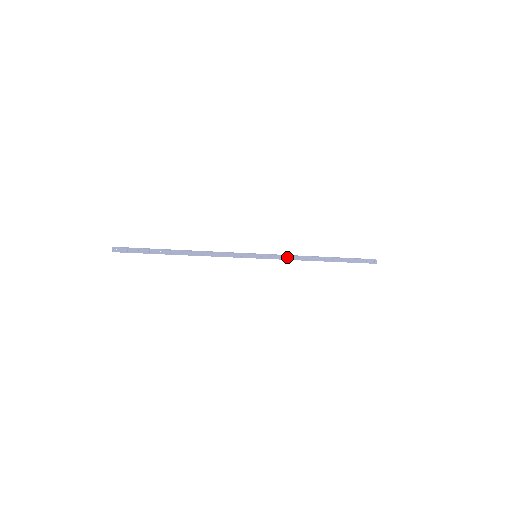
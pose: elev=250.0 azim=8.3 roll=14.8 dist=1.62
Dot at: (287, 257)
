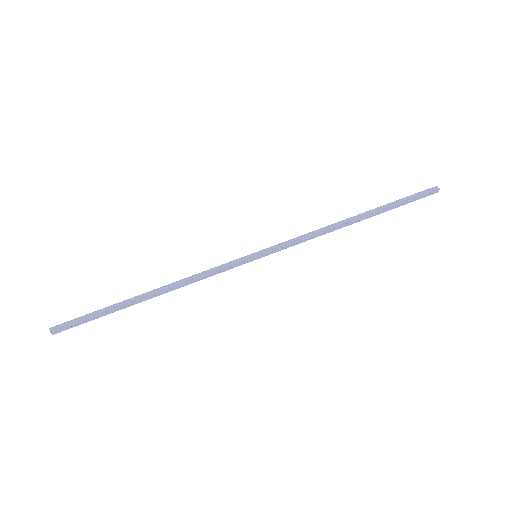
Dot at: (302, 240)
